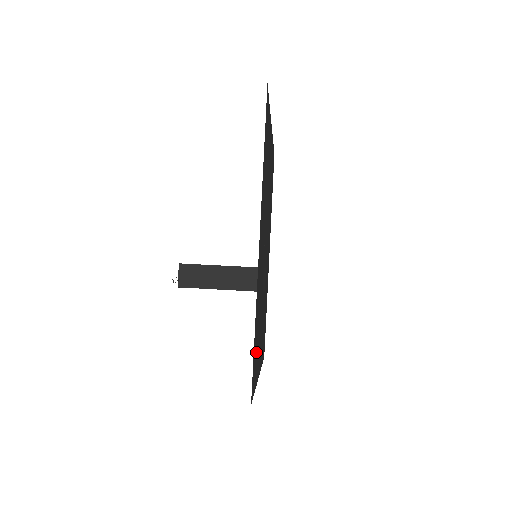
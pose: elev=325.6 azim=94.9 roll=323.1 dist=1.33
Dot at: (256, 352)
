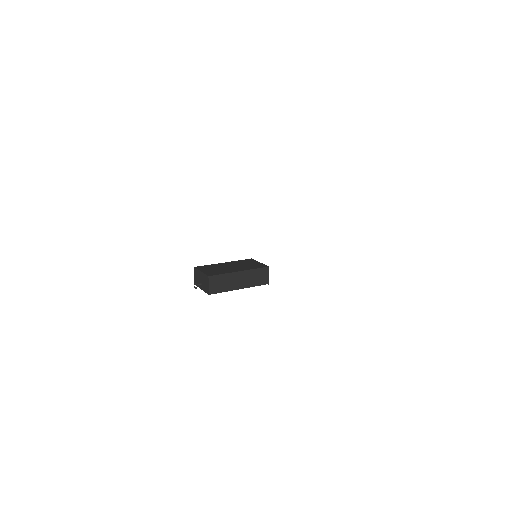
Dot at: occluded
